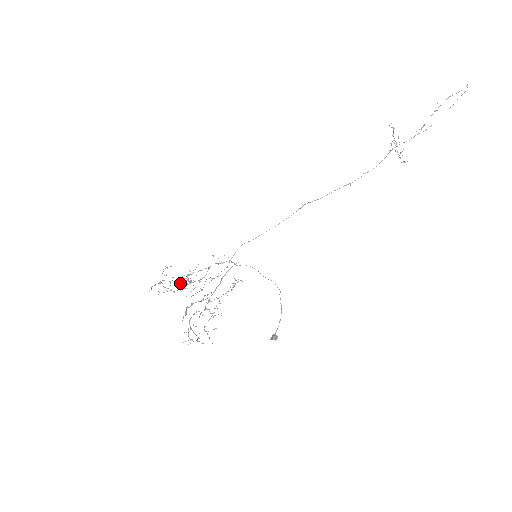
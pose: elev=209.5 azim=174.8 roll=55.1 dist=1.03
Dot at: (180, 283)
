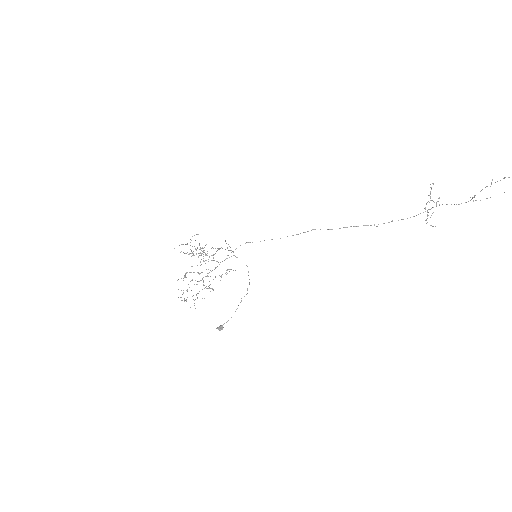
Dot at: (190, 253)
